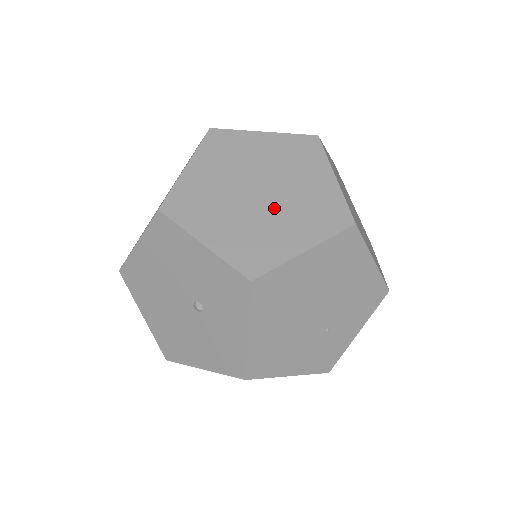
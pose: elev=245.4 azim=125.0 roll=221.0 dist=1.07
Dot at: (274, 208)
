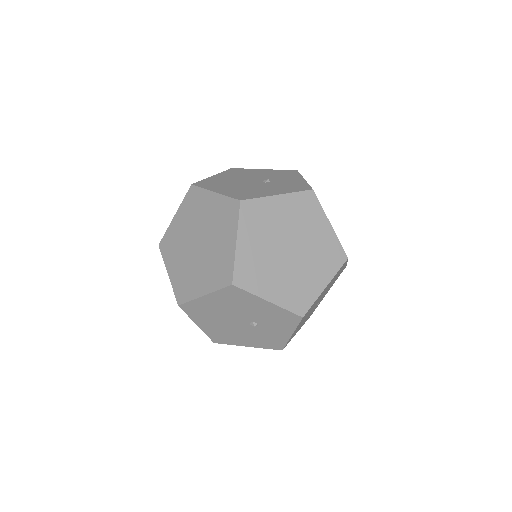
Dot at: (302, 261)
